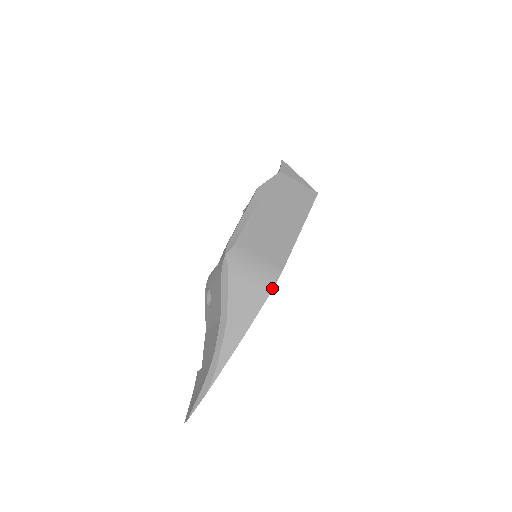
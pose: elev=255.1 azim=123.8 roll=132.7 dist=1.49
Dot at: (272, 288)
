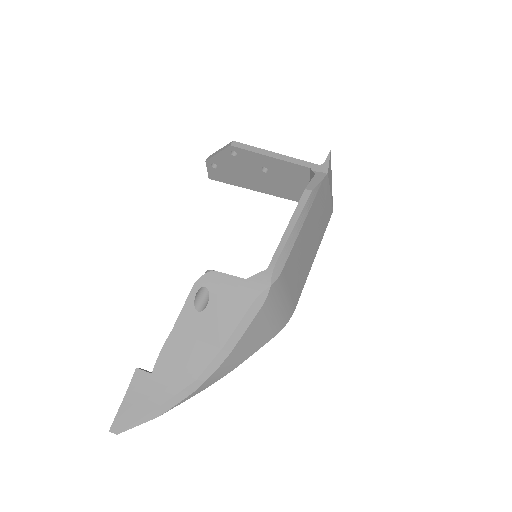
Dot at: occluded
